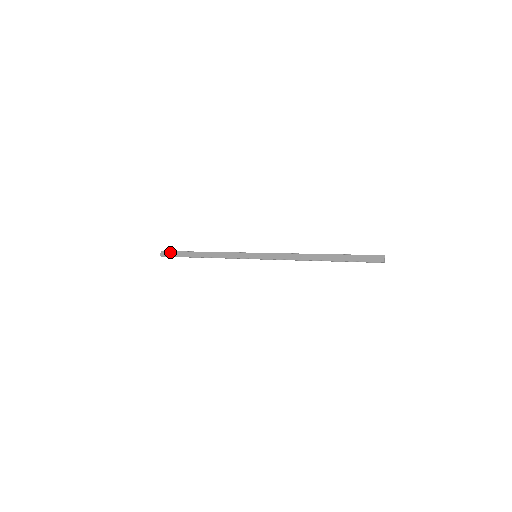
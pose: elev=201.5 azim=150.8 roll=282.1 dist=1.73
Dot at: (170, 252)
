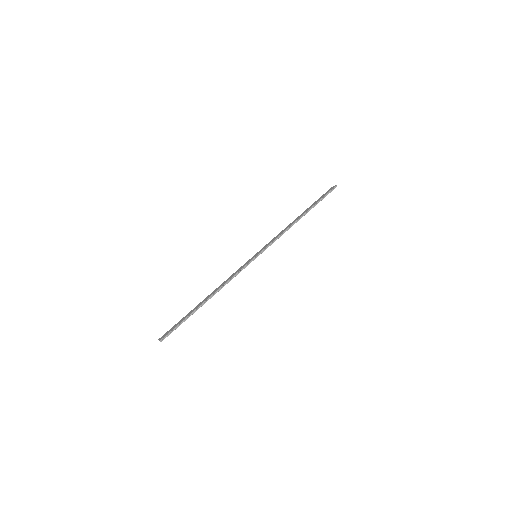
Dot at: (170, 329)
